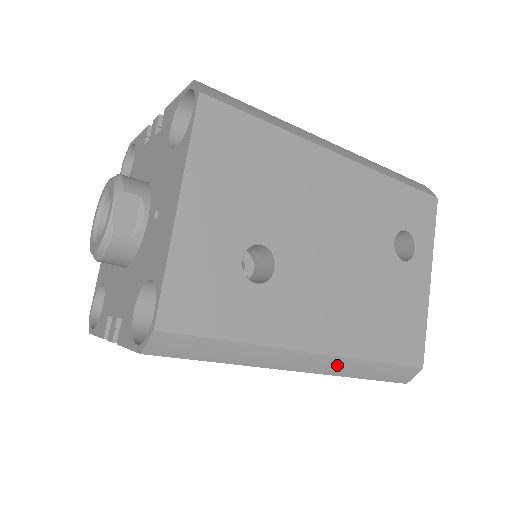
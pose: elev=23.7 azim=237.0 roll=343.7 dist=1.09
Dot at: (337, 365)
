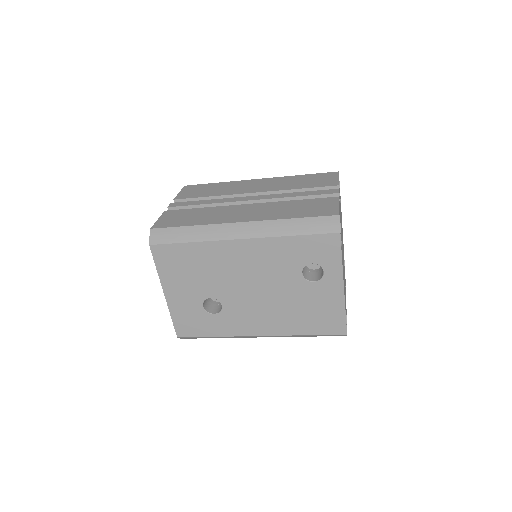
Dot at: (281, 336)
